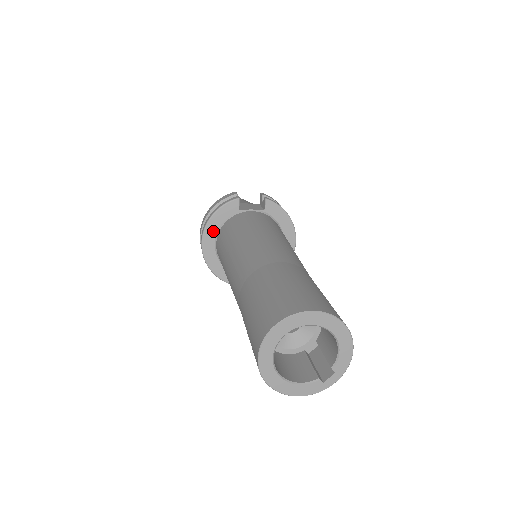
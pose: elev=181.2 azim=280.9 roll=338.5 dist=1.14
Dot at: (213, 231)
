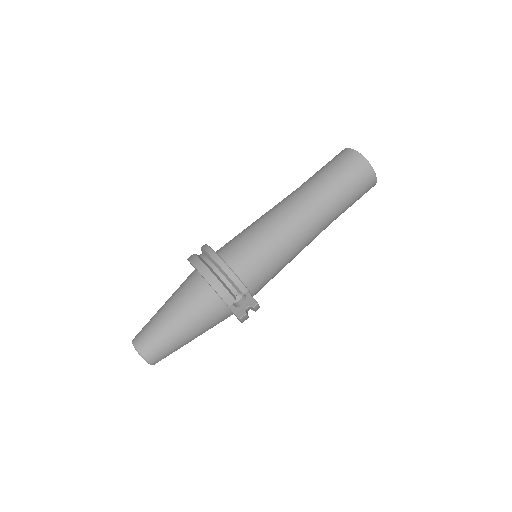
Dot at: occluded
